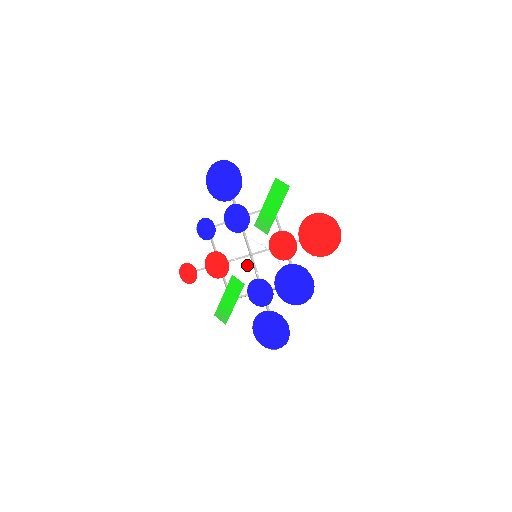
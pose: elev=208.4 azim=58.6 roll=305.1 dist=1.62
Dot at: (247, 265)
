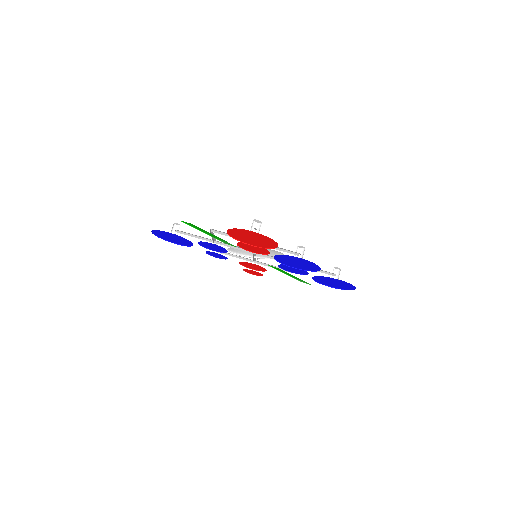
Dot at: occluded
